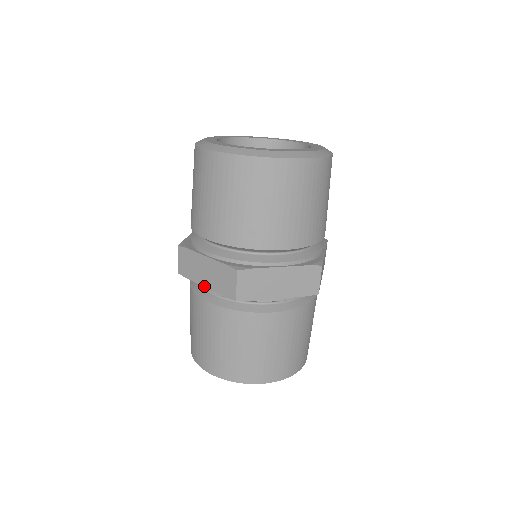
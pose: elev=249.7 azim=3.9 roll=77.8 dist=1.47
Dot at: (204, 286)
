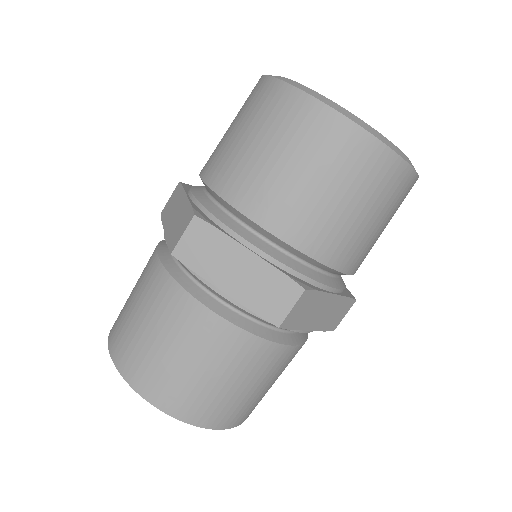
Dot at: (223, 290)
